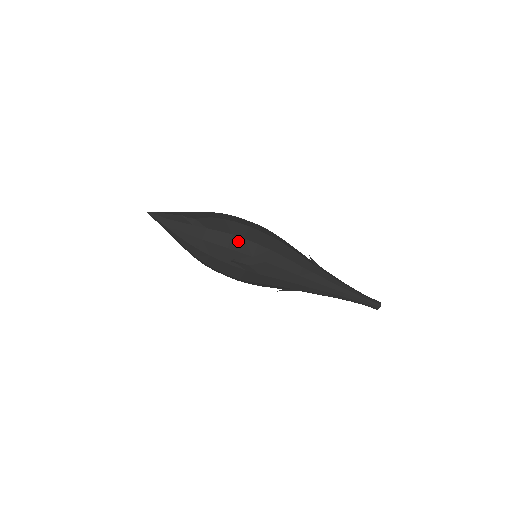
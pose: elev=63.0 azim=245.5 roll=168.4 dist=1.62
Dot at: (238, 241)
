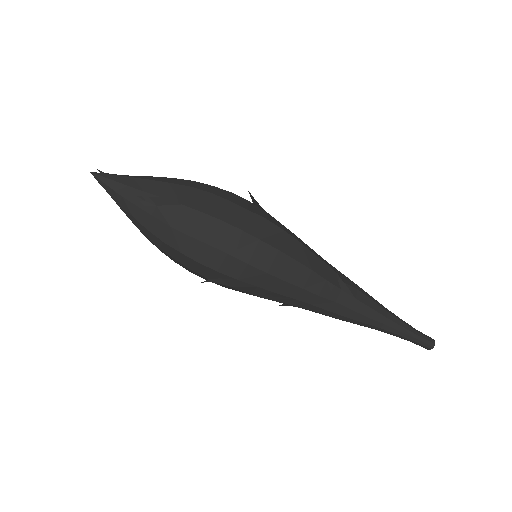
Dot at: (216, 255)
